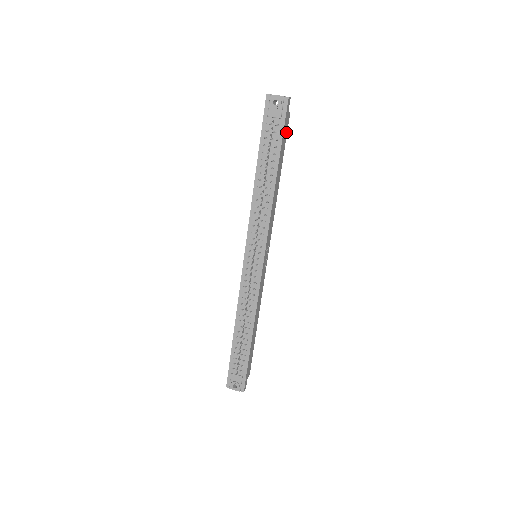
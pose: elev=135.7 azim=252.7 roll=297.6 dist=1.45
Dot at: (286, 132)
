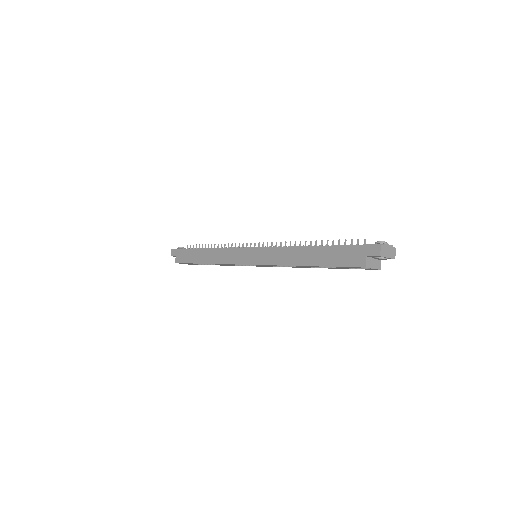
Dot at: occluded
